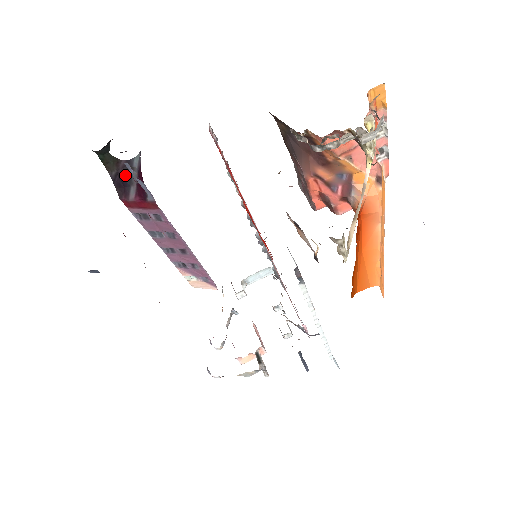
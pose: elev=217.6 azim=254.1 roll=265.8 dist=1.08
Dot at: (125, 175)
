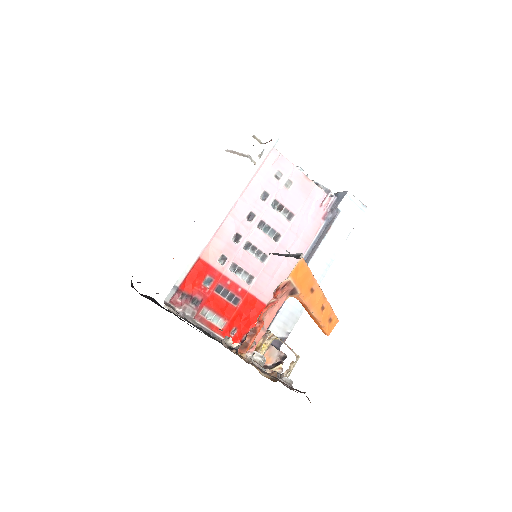
Dot at: occluded
